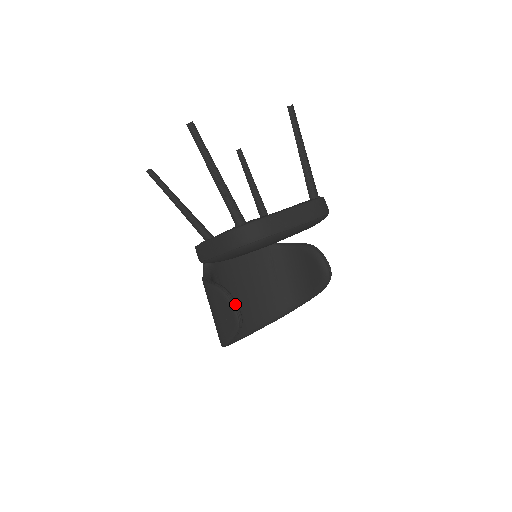
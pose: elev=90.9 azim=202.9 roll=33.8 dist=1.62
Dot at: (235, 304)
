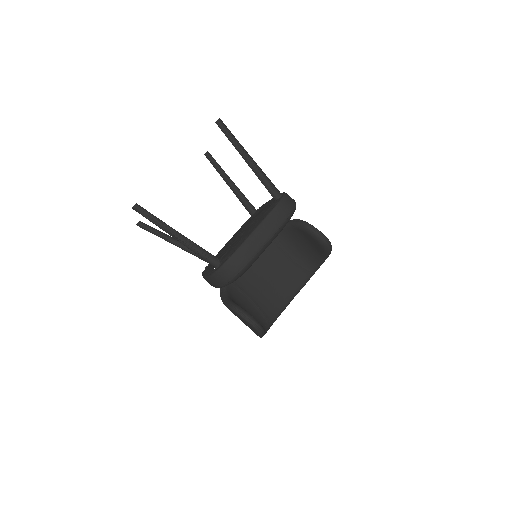
Dot at: (248, 318)
